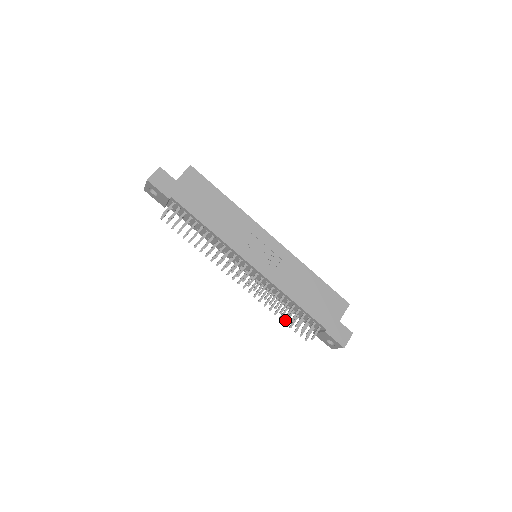
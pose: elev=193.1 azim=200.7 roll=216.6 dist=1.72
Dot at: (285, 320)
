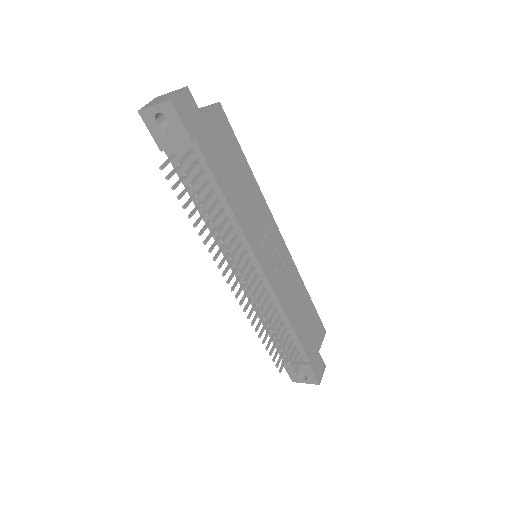
Dot at: occluded
